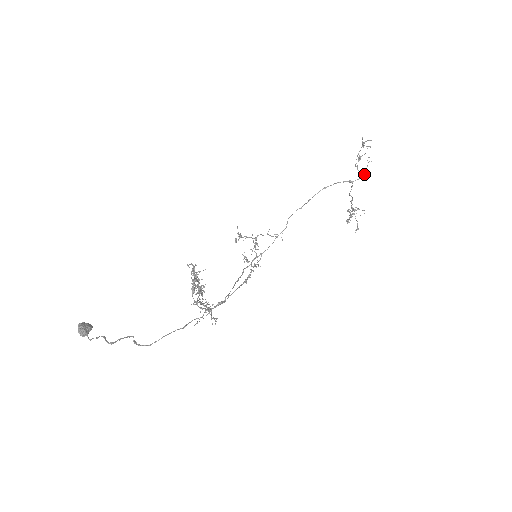
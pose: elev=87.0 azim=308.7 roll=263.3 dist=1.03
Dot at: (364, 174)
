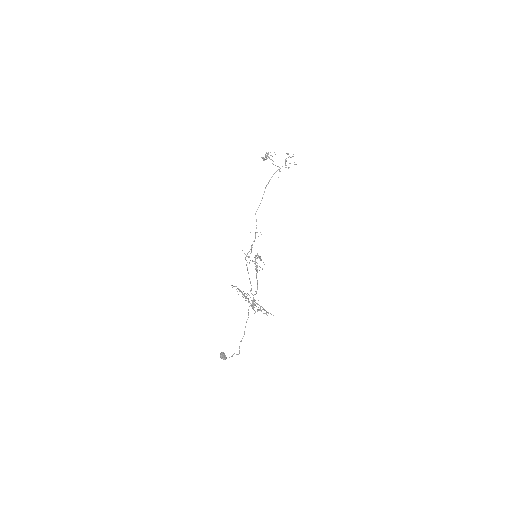
Dot at: occluded
